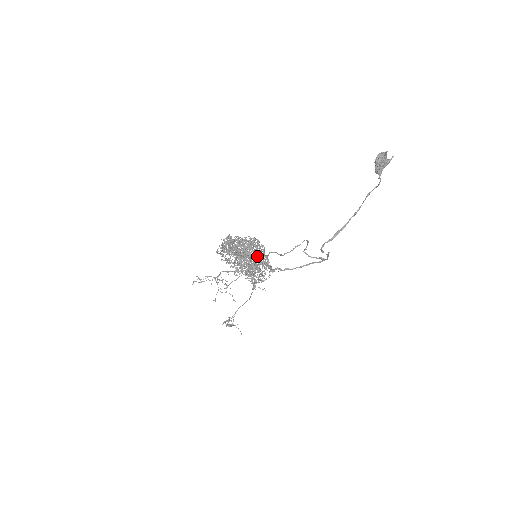
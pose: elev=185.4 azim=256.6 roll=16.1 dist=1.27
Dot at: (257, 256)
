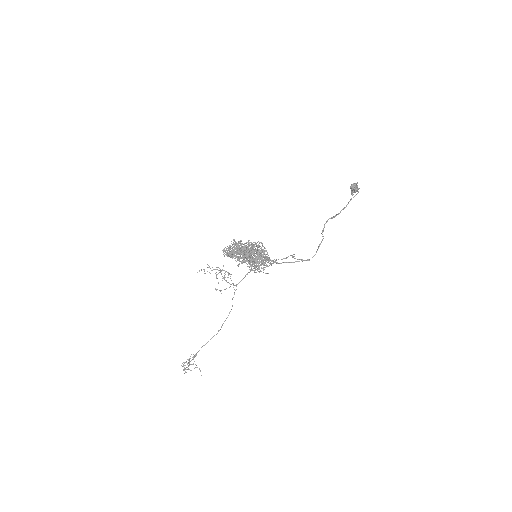
Dot at: occluded
